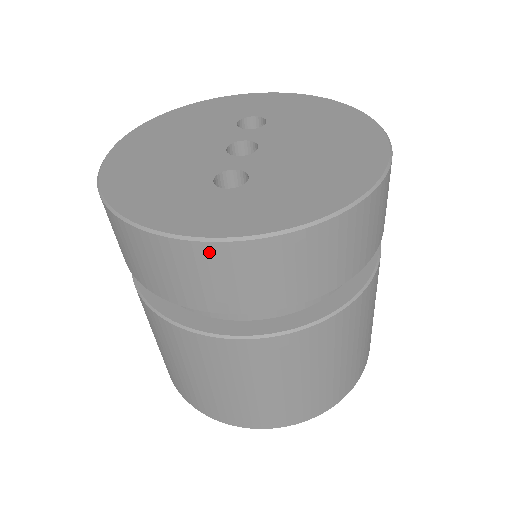
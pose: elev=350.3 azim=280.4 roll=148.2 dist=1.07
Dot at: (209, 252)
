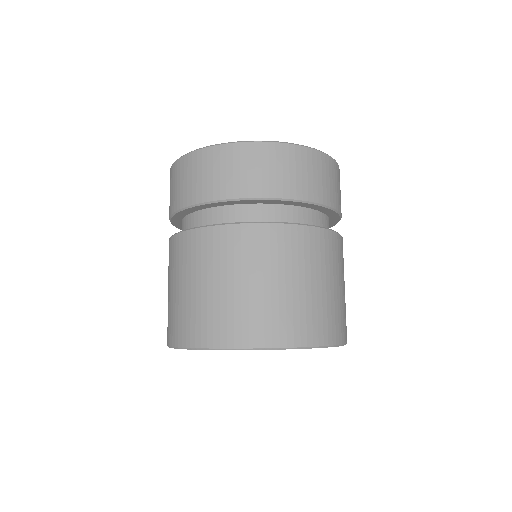
Dot at: (256, 149)
